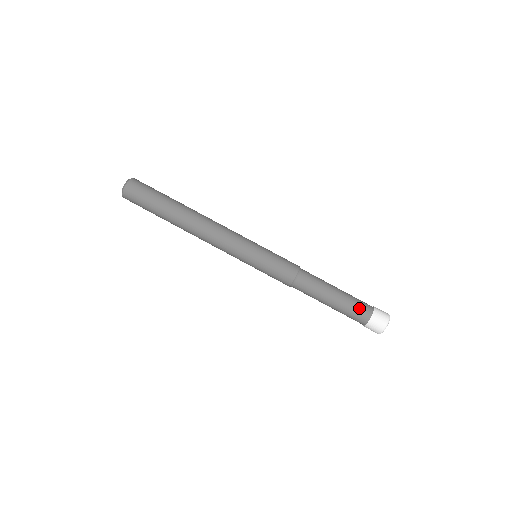
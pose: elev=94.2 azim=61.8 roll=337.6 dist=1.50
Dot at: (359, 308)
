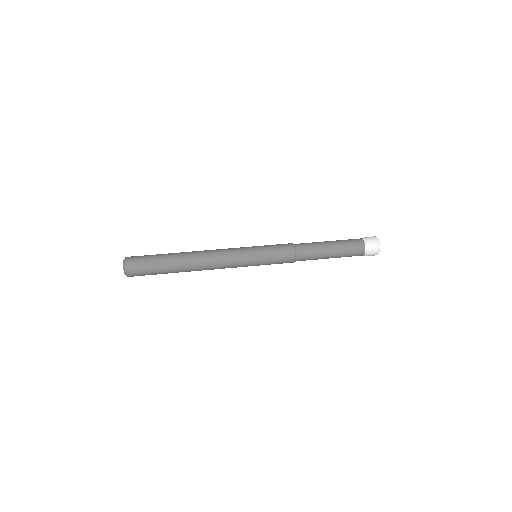
Dot at: occluded
